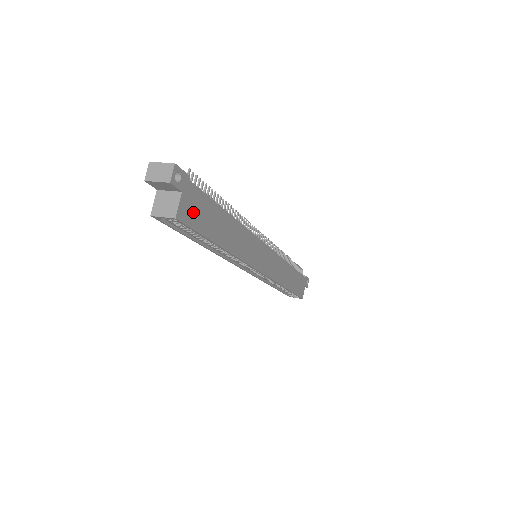
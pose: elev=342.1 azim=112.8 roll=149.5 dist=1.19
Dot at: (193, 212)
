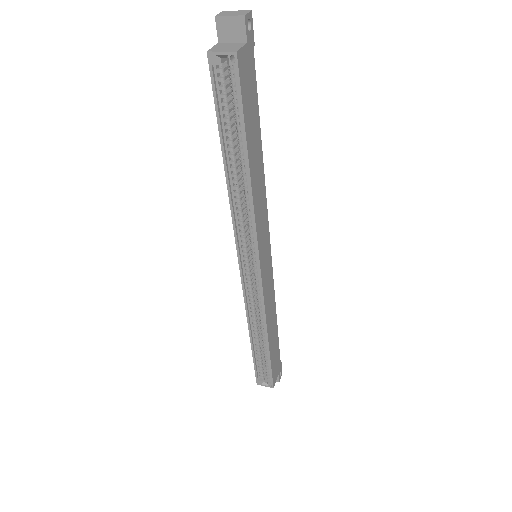
Dot at: (246, 79)
